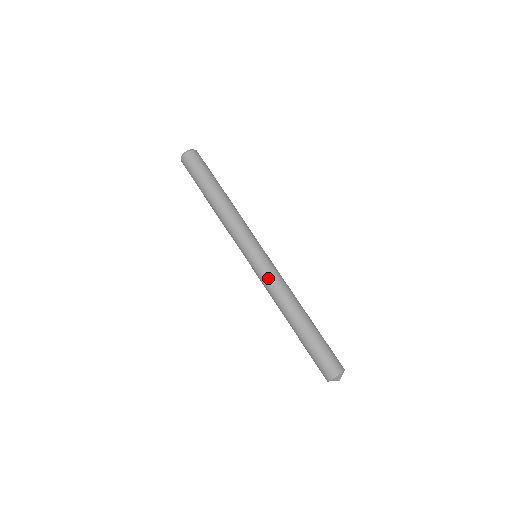
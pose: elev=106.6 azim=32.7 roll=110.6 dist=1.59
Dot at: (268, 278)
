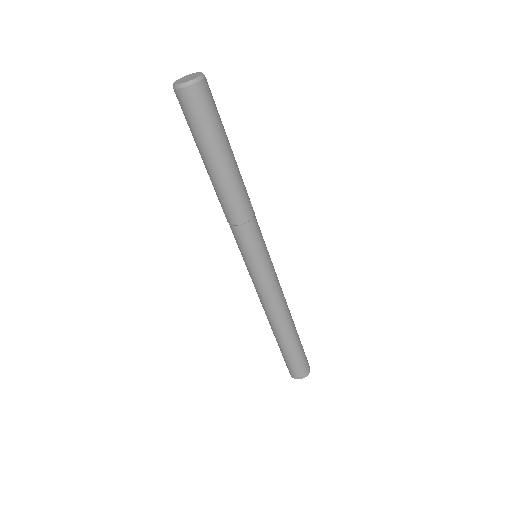
Dot at: (267, 291)
